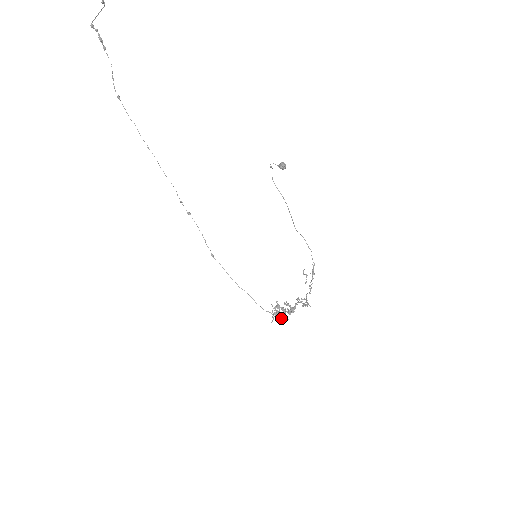
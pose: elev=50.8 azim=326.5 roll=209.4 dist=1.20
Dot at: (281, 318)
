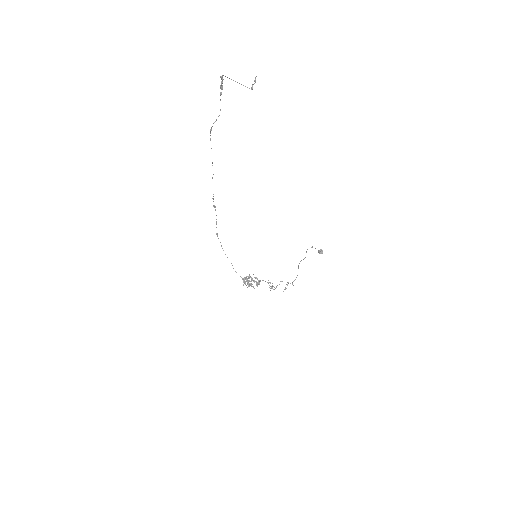
Dot at: (248, 284)
